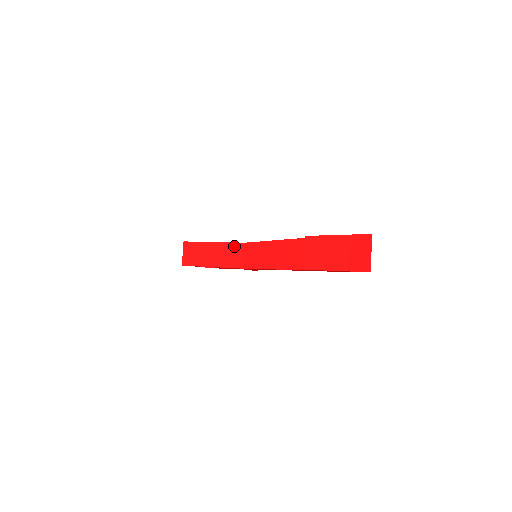
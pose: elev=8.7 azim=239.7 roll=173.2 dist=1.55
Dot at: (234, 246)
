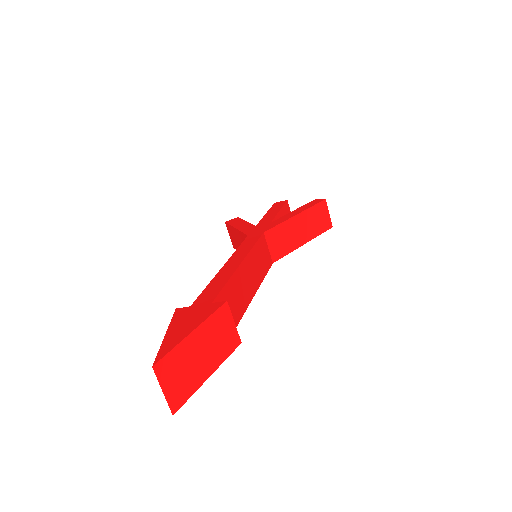
Dot at: (245, 237)
